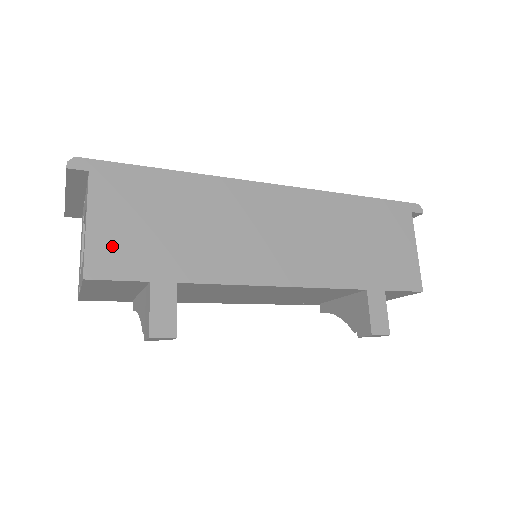
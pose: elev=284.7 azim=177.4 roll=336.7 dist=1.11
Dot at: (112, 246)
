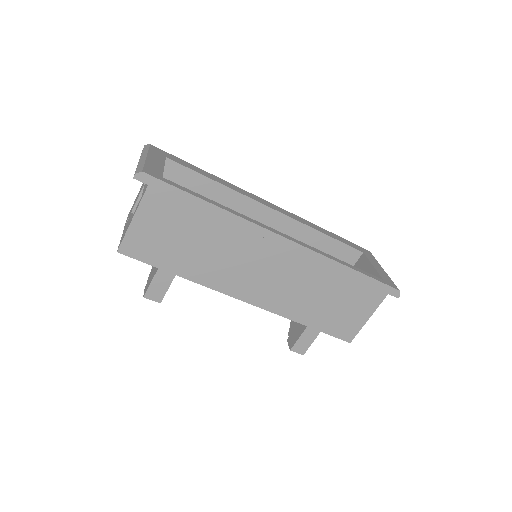
Dot at: (143, 239)
